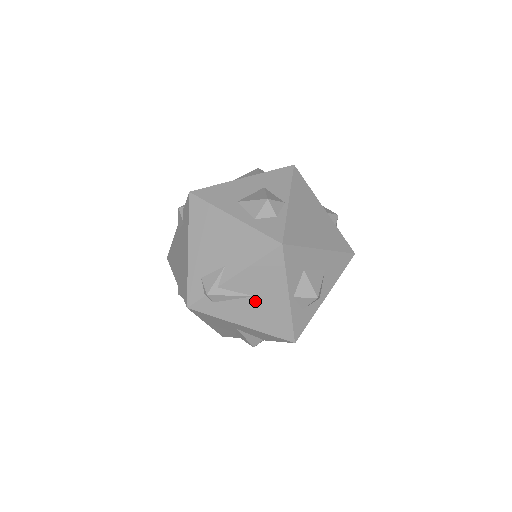
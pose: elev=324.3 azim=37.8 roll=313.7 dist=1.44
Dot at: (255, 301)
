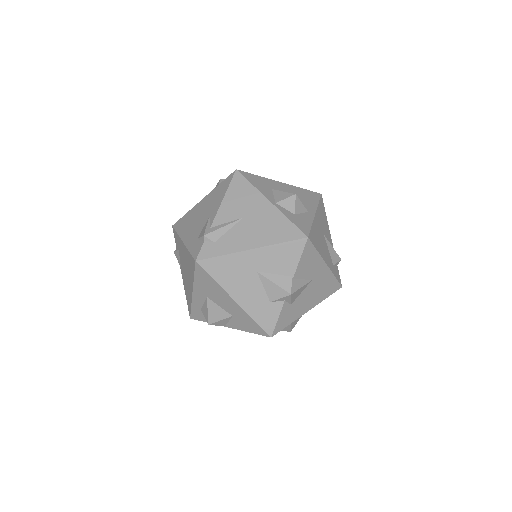
Dot at: (247, 221)
